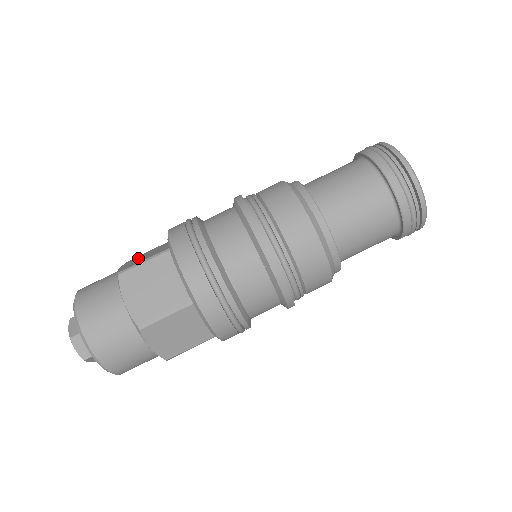
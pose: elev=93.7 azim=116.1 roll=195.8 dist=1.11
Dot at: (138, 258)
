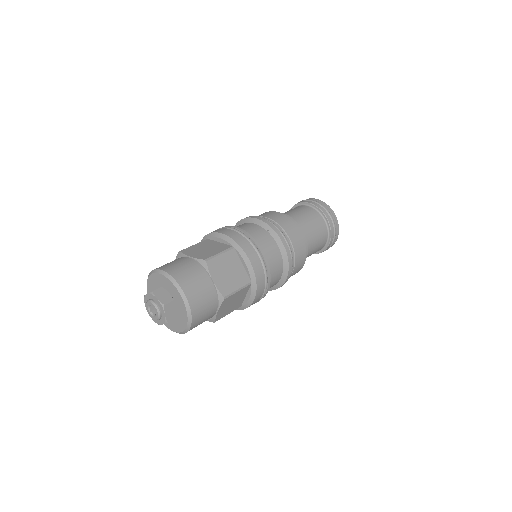
Dot at: occluded
